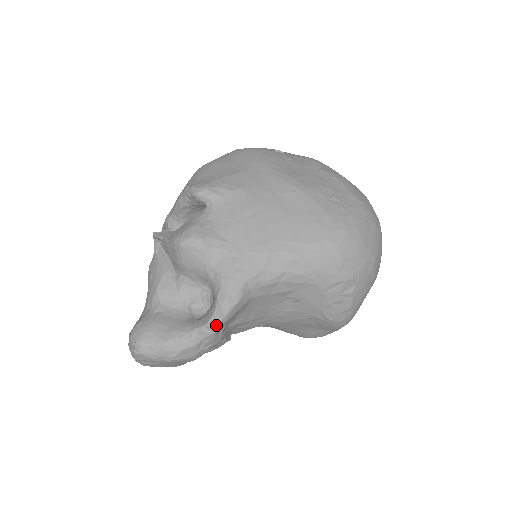
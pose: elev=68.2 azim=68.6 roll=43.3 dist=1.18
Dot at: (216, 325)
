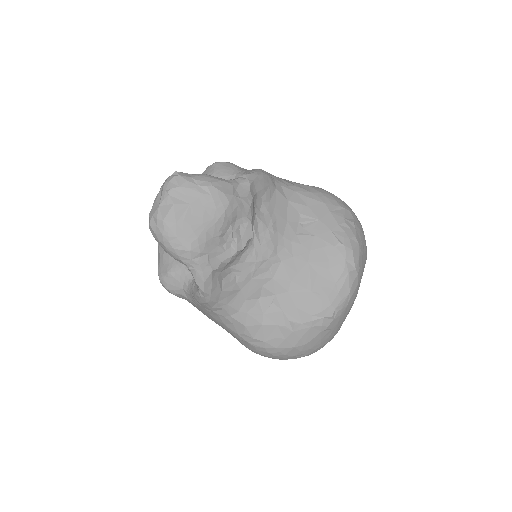
Dot at: (252, 177)
